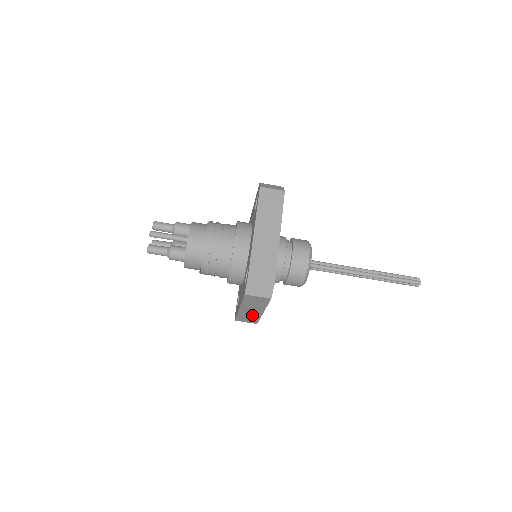
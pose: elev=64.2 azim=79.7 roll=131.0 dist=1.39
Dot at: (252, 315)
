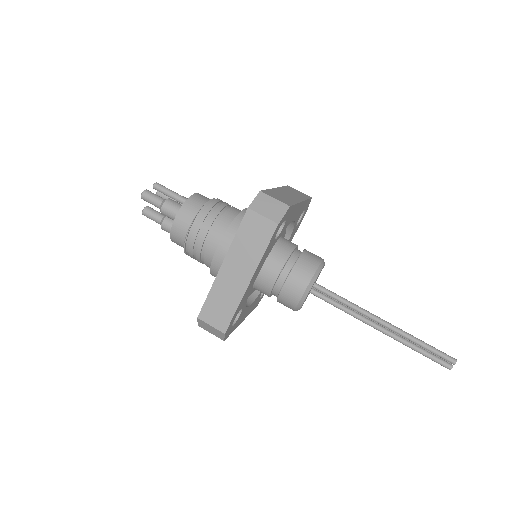
Dot at: (230, 294)
